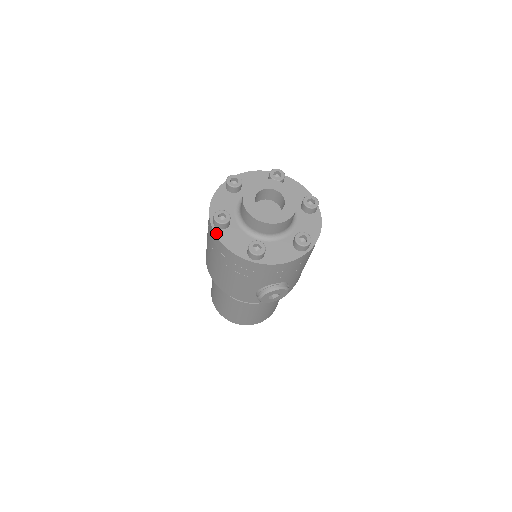
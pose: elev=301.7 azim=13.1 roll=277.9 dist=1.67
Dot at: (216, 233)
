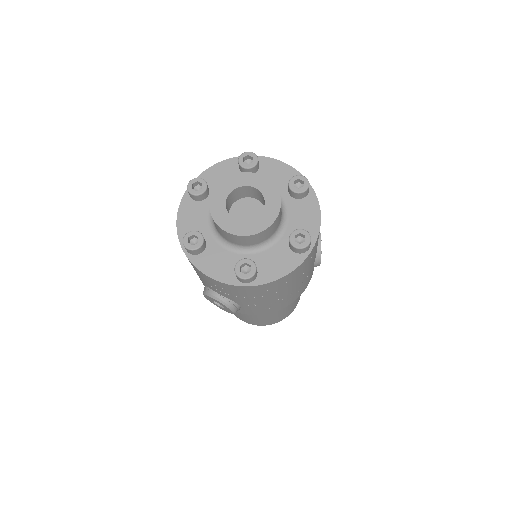
Dot at: (183, 198)
